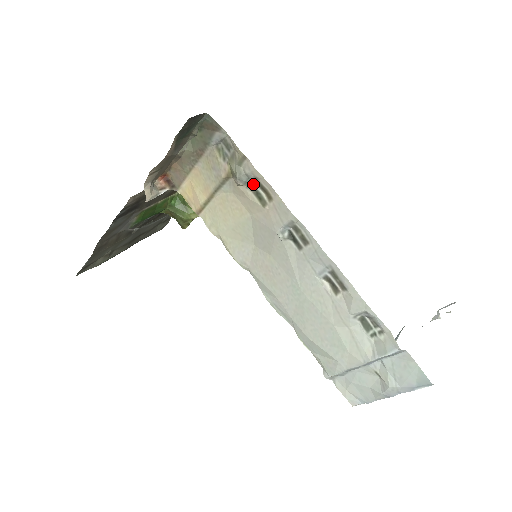
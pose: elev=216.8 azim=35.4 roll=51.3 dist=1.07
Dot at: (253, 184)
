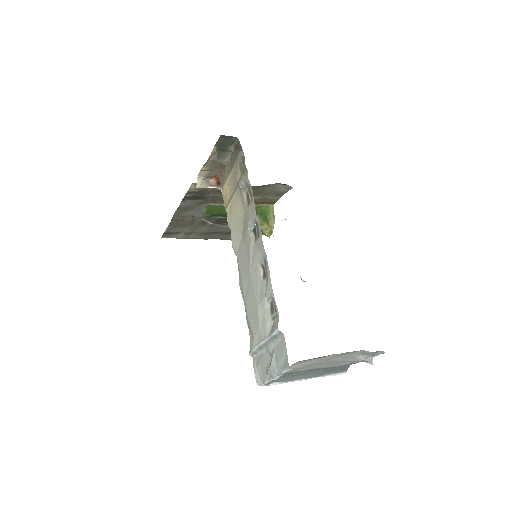
Dot at: (248, 190)
